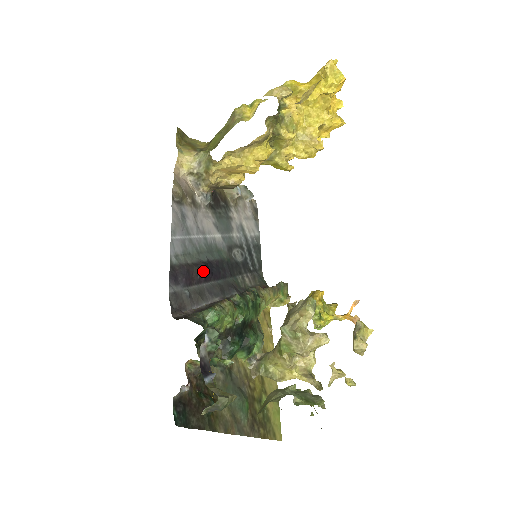
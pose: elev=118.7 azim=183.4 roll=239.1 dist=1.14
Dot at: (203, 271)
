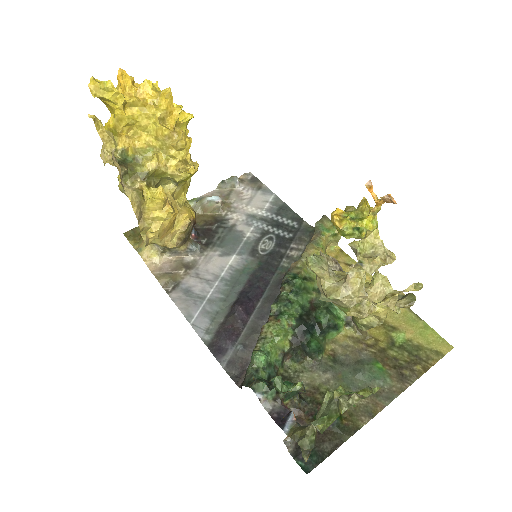
Dot at: (239, 312)
